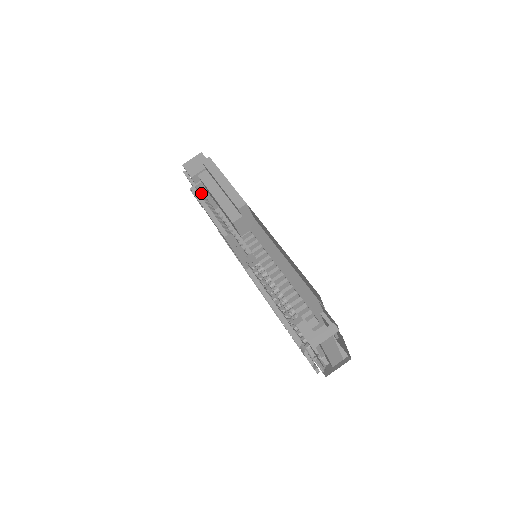
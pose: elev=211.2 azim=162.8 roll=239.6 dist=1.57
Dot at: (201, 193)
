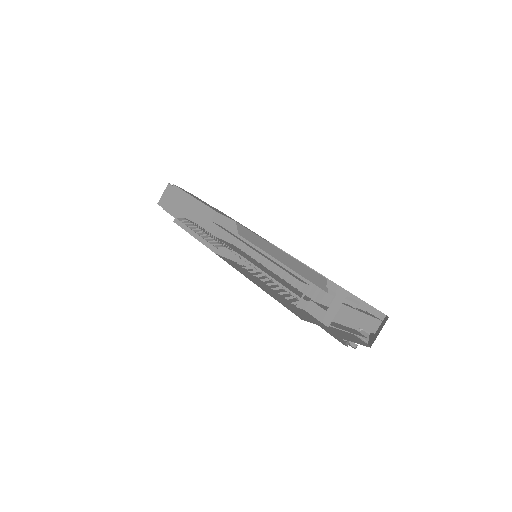
Dot at: (185, 221)
